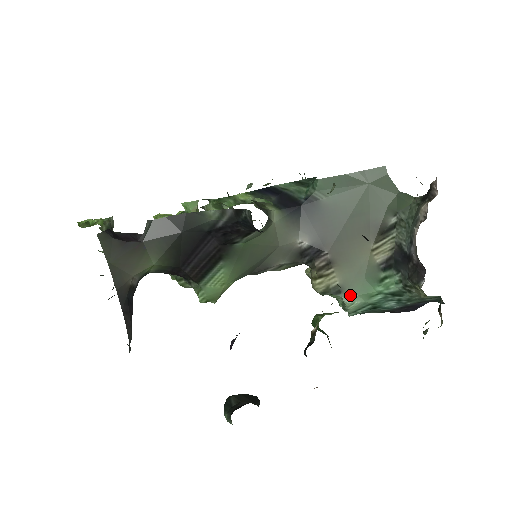
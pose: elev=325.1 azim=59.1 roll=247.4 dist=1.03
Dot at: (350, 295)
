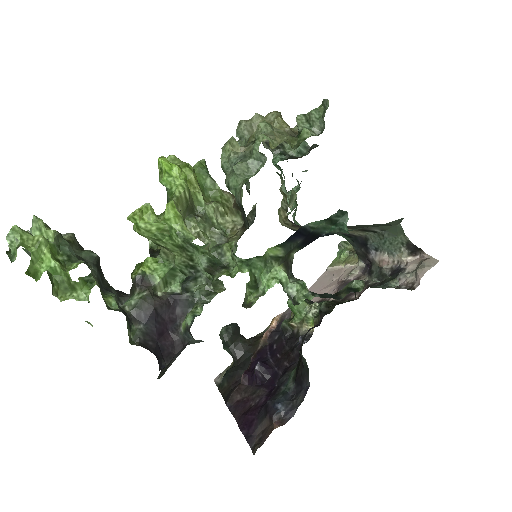
Dot at: occluded
